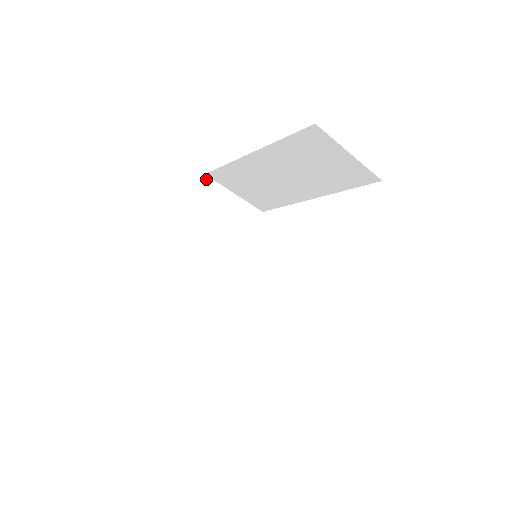
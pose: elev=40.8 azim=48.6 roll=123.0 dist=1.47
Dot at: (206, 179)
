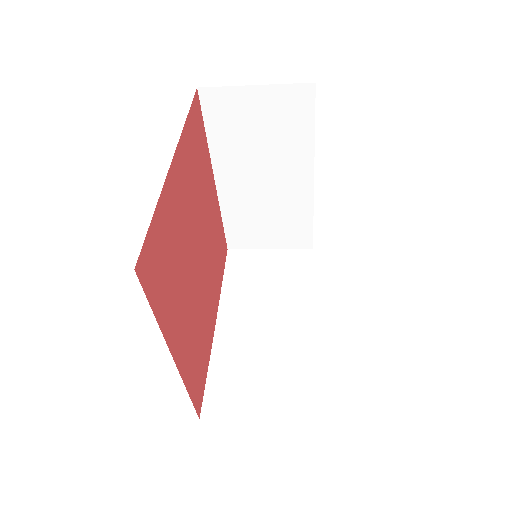
Dot at: (203, 92)
